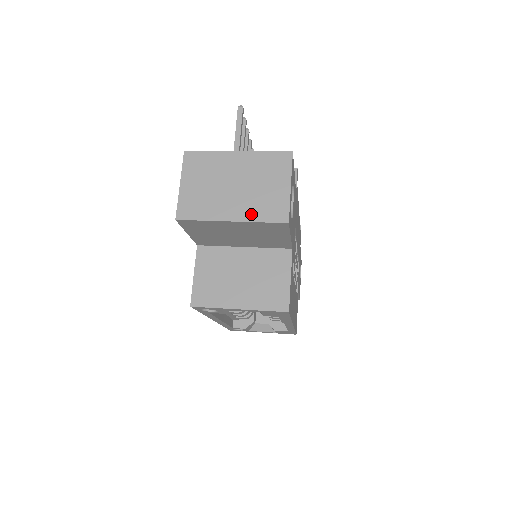
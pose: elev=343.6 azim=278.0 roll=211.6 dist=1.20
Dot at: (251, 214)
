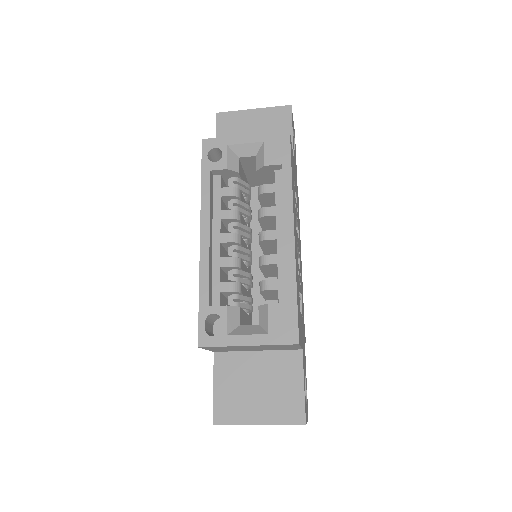
Dot at: (267, 111)
